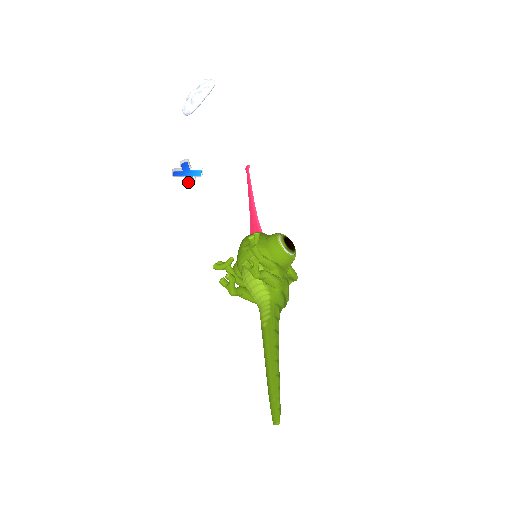
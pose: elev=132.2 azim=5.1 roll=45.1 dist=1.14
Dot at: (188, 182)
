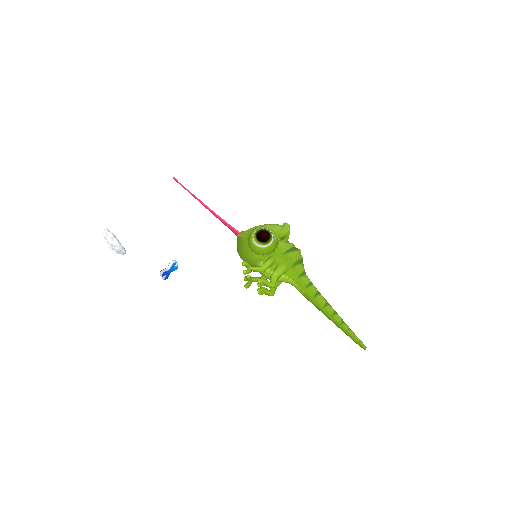
Dot at: occluded
